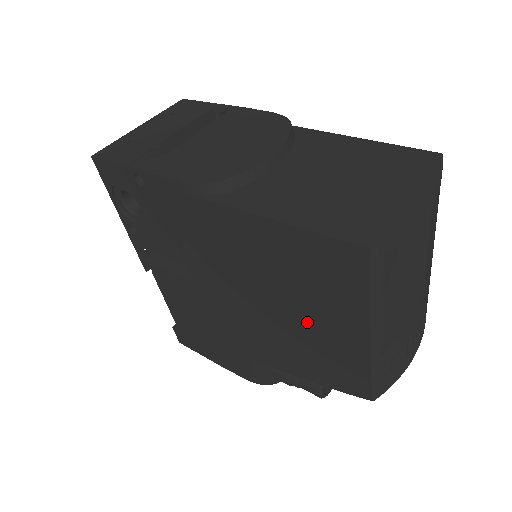
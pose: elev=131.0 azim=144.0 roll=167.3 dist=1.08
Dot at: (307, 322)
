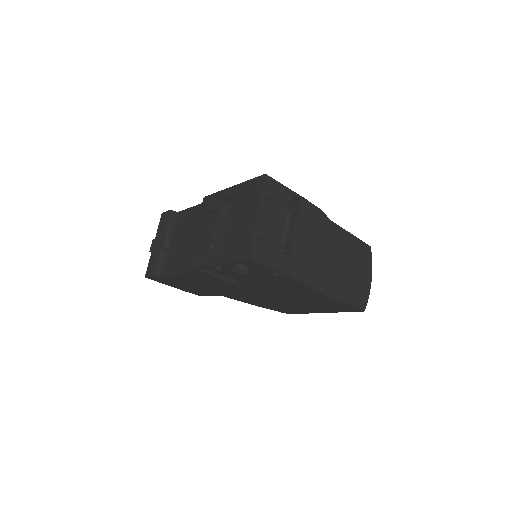
Dot at: (298, 306)
